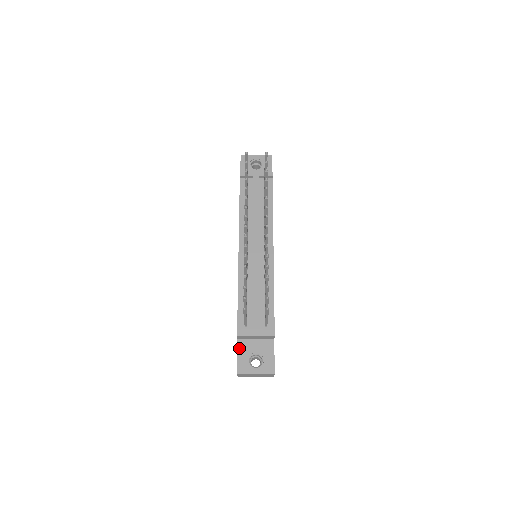
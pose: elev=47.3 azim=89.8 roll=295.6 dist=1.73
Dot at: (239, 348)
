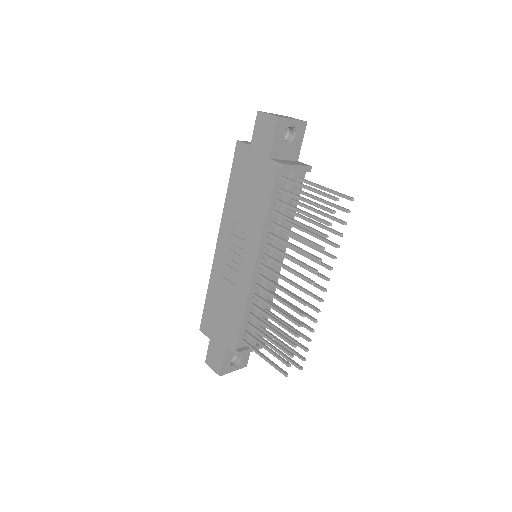
Dot at: (226, 355)
